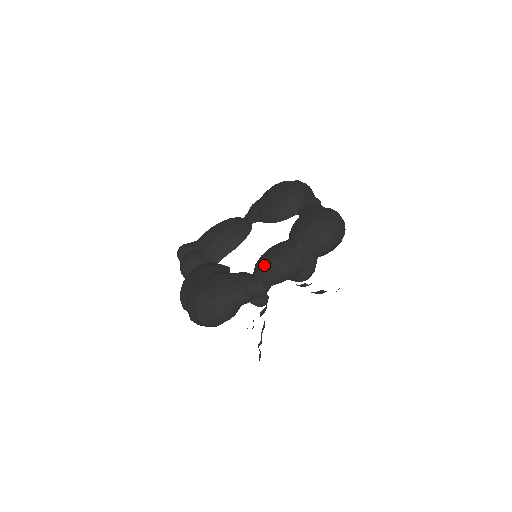
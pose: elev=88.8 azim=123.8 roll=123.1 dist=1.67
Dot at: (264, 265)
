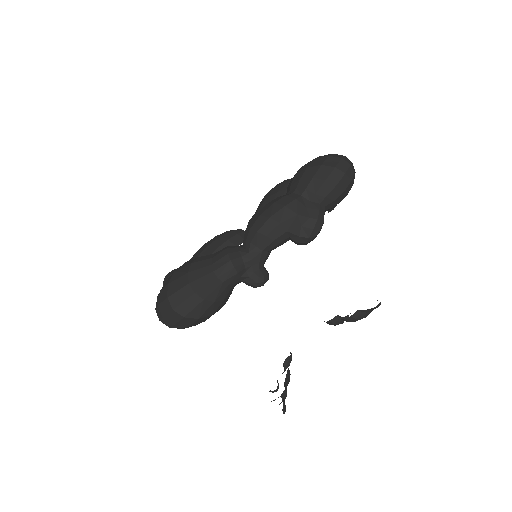
Dot at: (253, 222)
